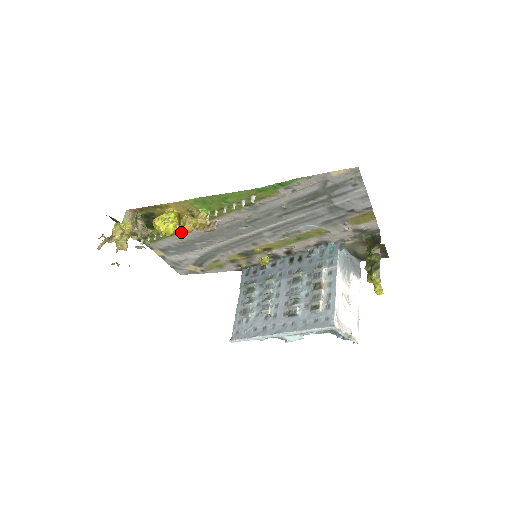
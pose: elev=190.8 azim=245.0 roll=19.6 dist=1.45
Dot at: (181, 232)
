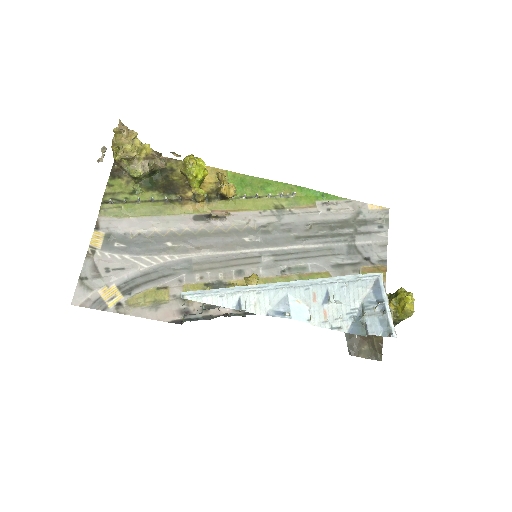
Dot at: (171, 215)
